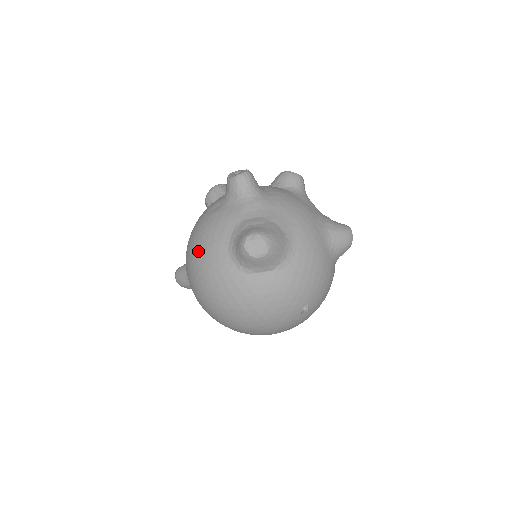
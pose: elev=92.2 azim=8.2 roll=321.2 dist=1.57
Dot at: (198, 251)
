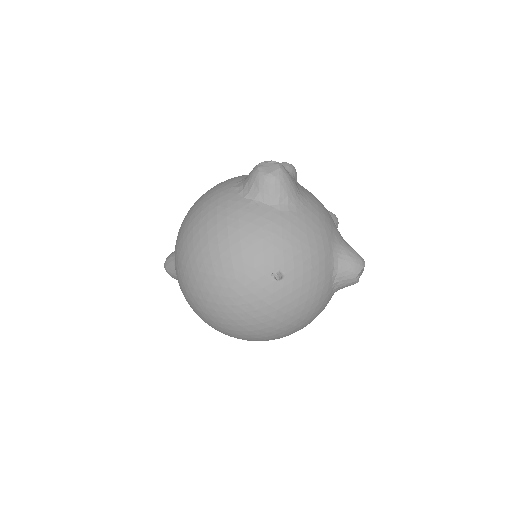
Dot at: occluded
